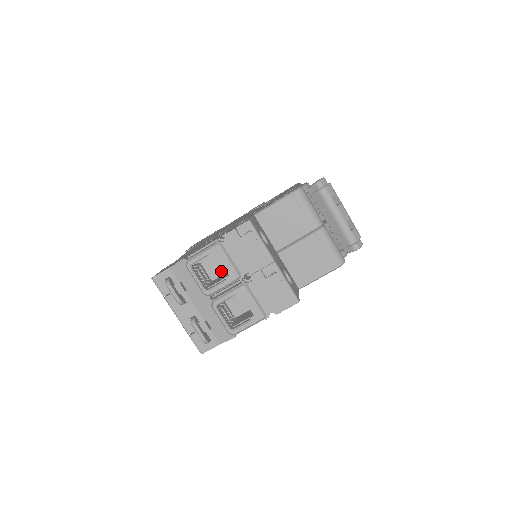
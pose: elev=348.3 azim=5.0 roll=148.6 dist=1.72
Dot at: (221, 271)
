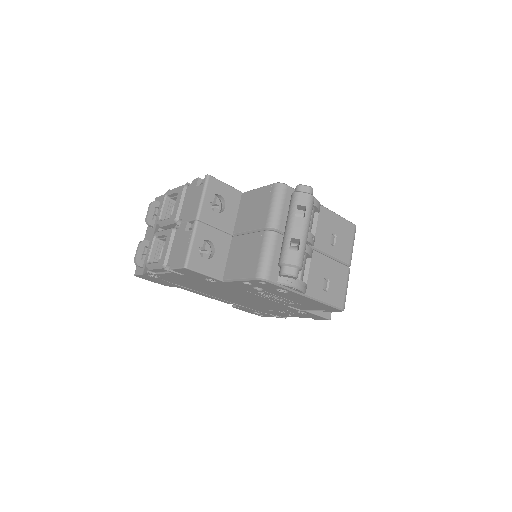
Dot at: occluded
